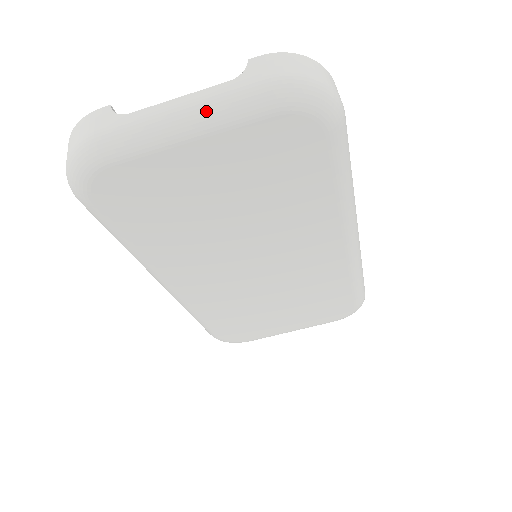
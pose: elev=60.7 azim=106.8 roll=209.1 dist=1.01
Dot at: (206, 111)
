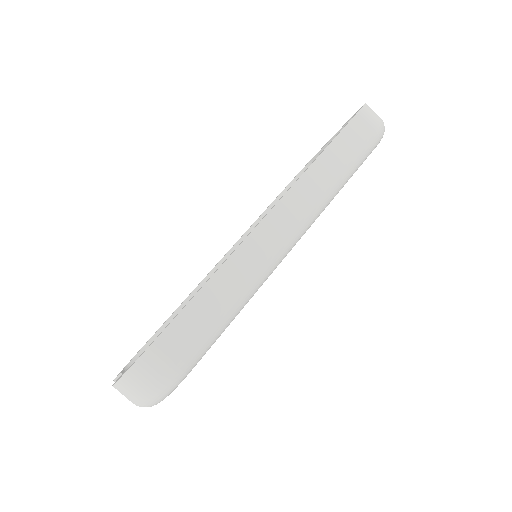
Dot at: occluded
